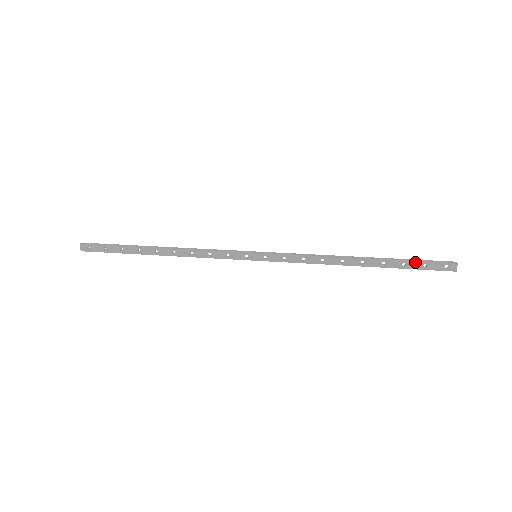
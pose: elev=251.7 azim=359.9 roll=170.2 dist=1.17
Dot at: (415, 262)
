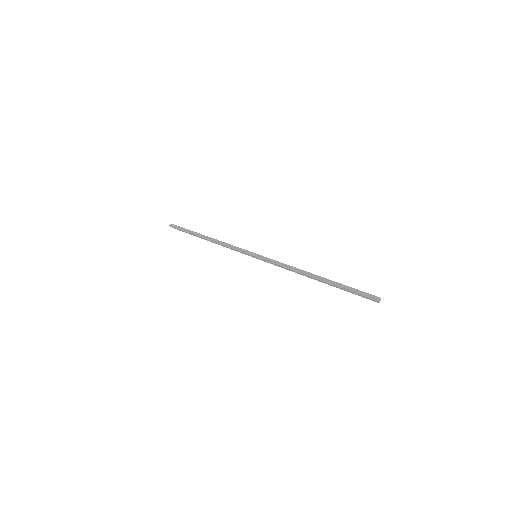
Dot at: (349, 291)
